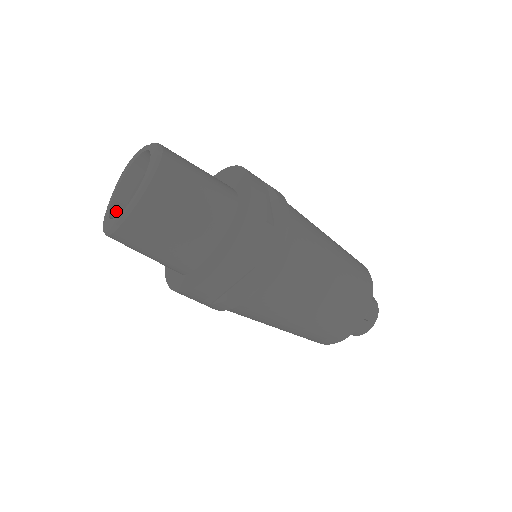
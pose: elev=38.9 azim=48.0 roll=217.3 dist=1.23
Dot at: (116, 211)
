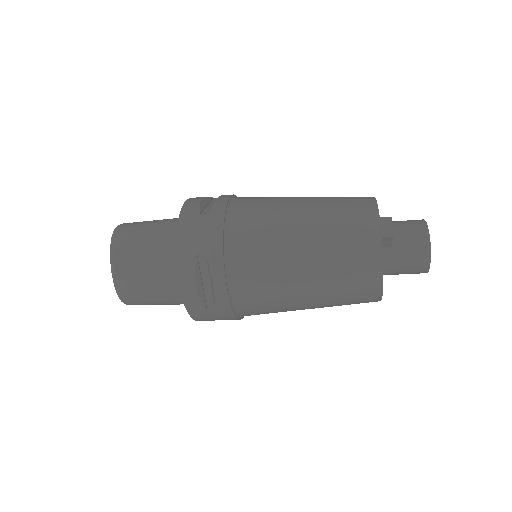
Dot at: occluded
